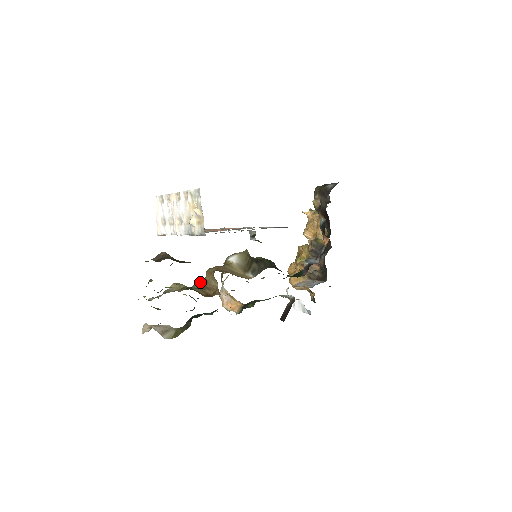
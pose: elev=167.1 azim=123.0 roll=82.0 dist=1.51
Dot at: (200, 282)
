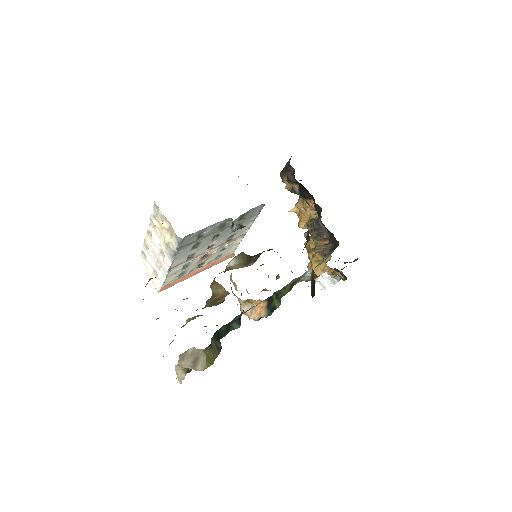
Dot at: (209, 300)
